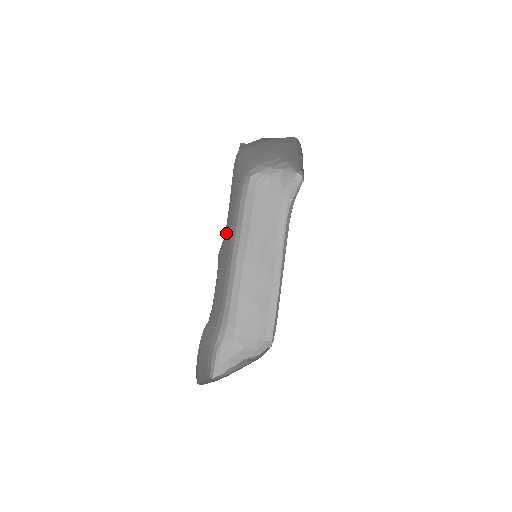
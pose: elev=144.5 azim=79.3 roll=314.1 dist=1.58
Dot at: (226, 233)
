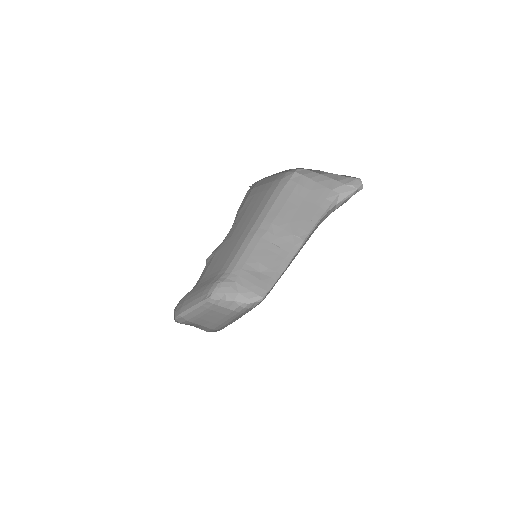
Dot at: (233, 231)
